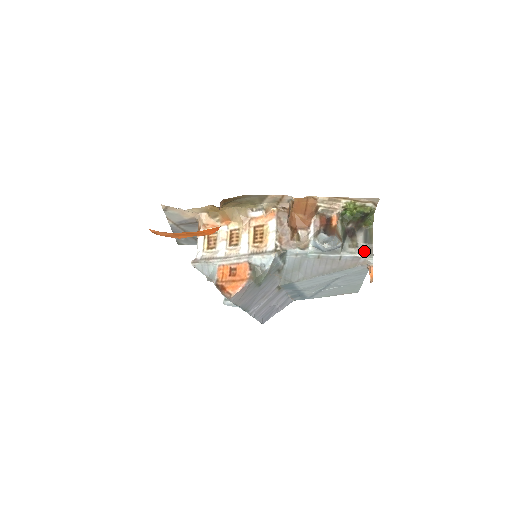
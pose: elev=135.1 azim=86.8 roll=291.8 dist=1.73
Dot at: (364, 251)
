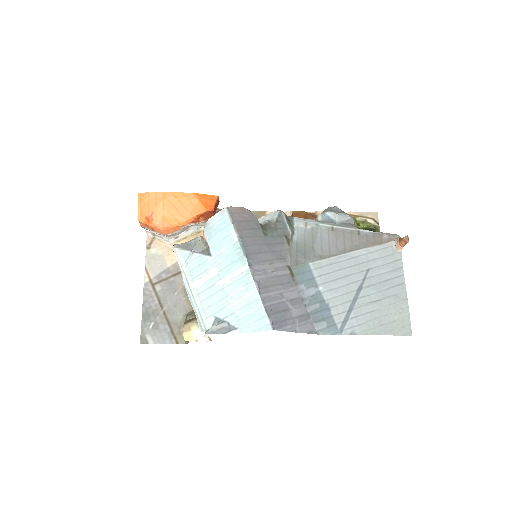
Dot at: occluded
